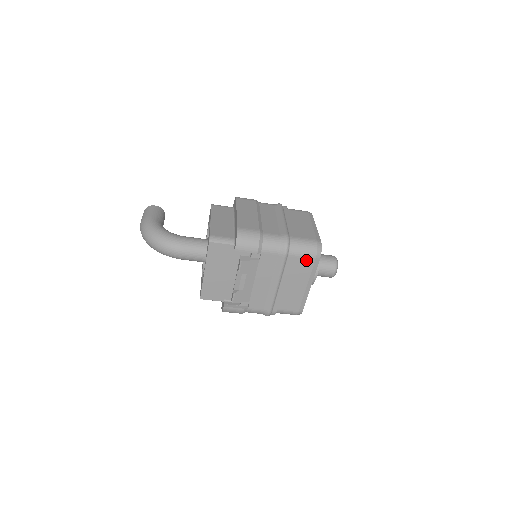
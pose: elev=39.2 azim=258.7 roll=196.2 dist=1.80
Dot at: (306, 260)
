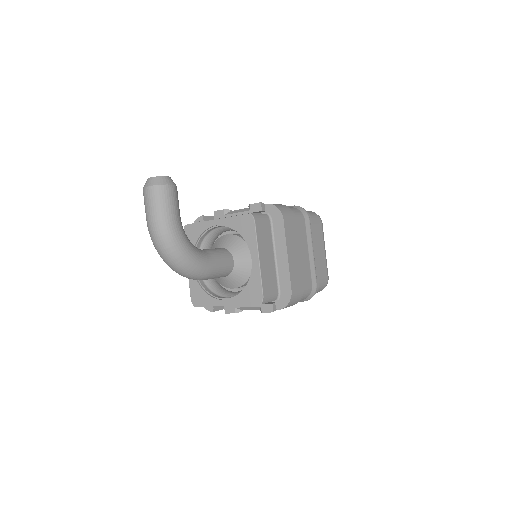
Dot at: occluded
